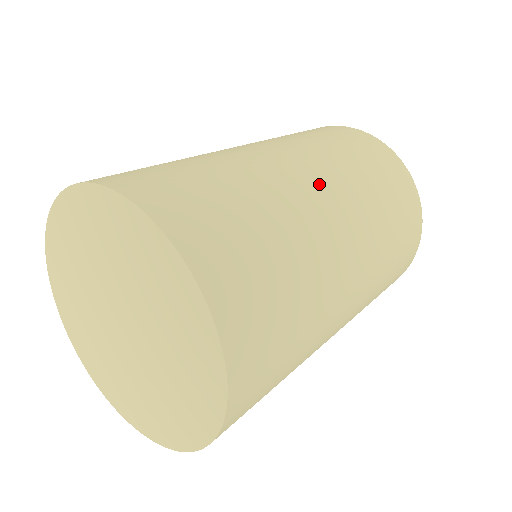
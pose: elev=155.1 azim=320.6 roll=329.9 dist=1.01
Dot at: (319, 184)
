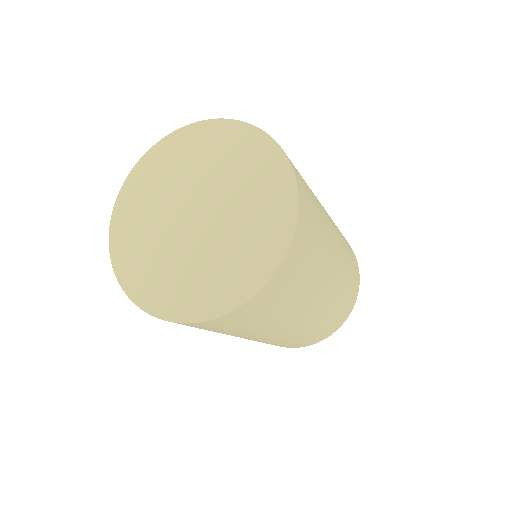
Dot at: occluded
